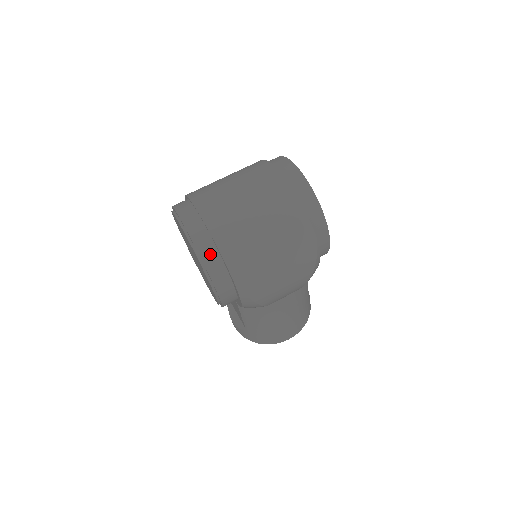
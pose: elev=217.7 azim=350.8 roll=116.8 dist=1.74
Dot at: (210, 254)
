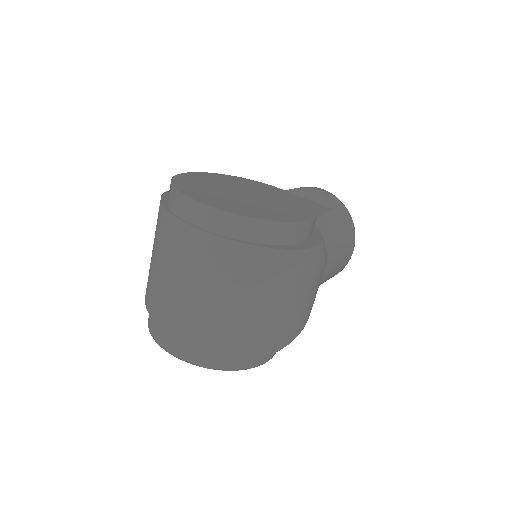
Dot at: (225, 361)
